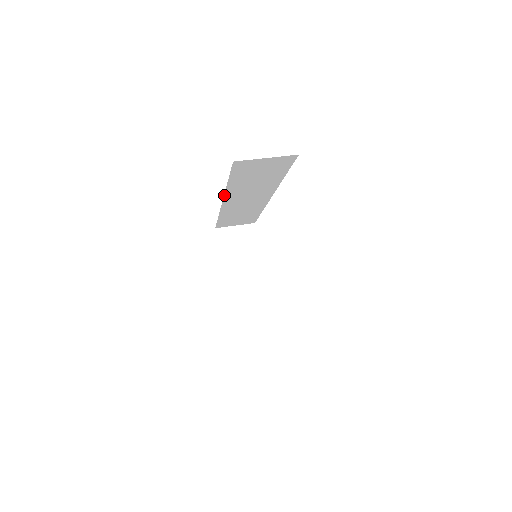
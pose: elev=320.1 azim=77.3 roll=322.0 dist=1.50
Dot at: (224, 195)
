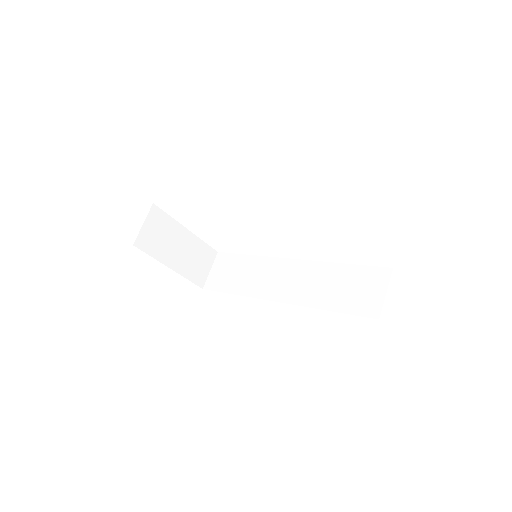
Dot at: occluded
